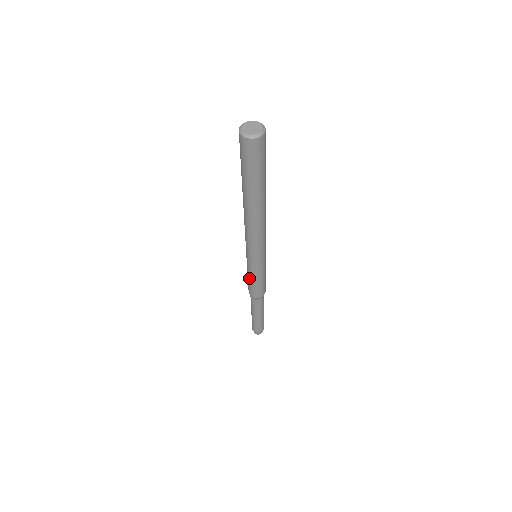
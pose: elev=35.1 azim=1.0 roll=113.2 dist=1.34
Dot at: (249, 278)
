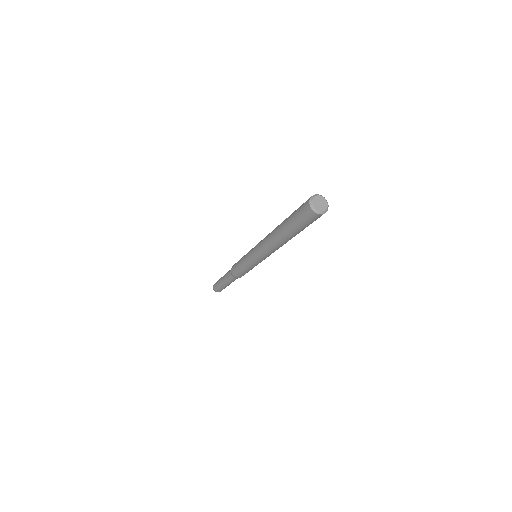
Dot at: (240, 264)
